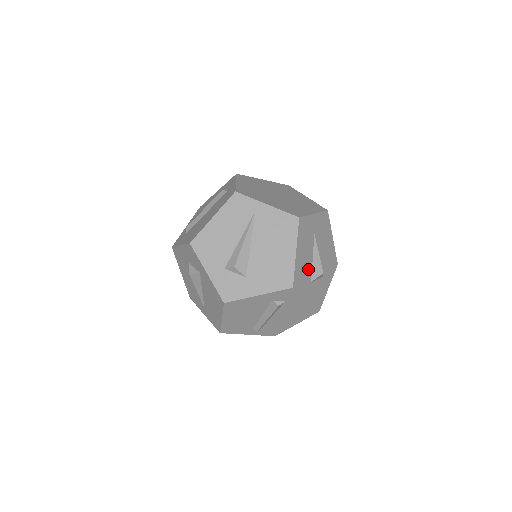
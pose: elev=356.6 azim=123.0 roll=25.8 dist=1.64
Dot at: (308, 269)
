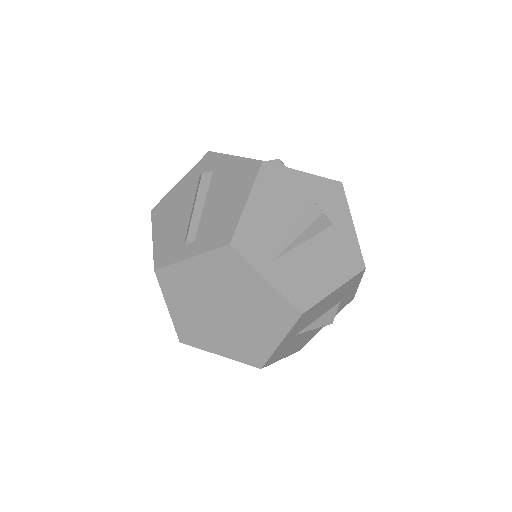
Dot at: (309, 333)
